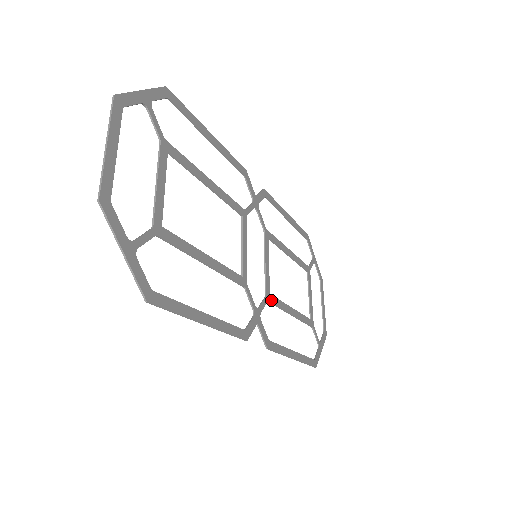
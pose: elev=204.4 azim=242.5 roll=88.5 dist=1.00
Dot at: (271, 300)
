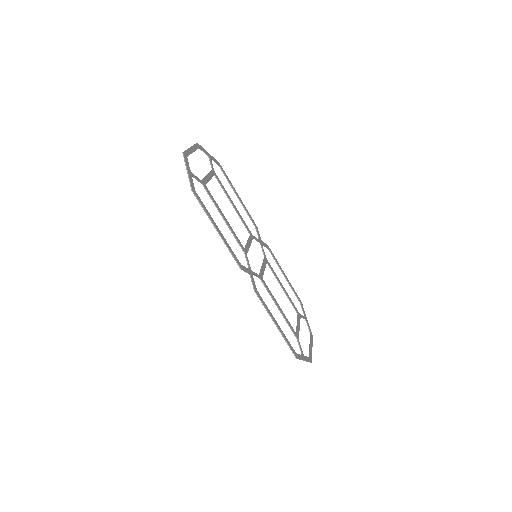
Dot at: (263, 281)
